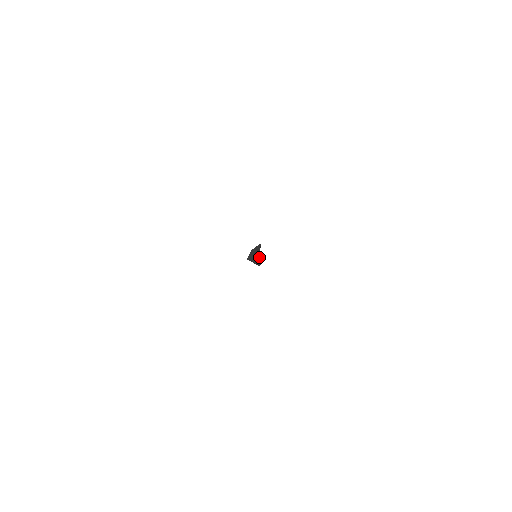
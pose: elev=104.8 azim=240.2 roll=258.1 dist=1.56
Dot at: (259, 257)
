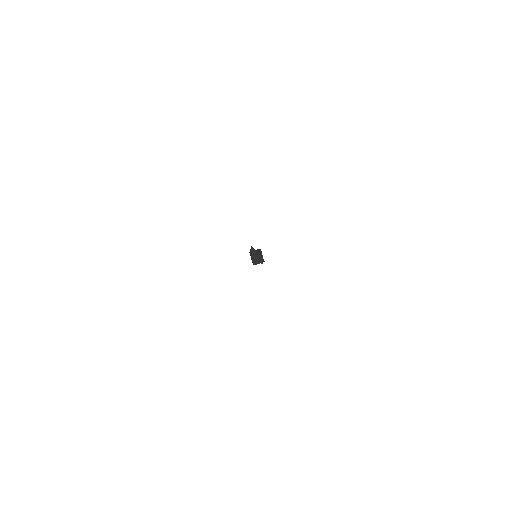
Dot at: (261, 258)
